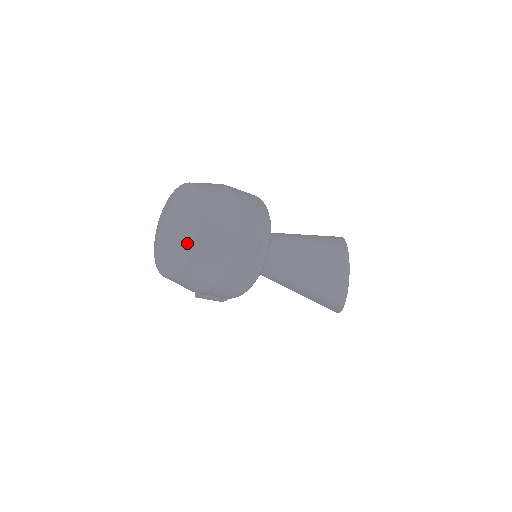
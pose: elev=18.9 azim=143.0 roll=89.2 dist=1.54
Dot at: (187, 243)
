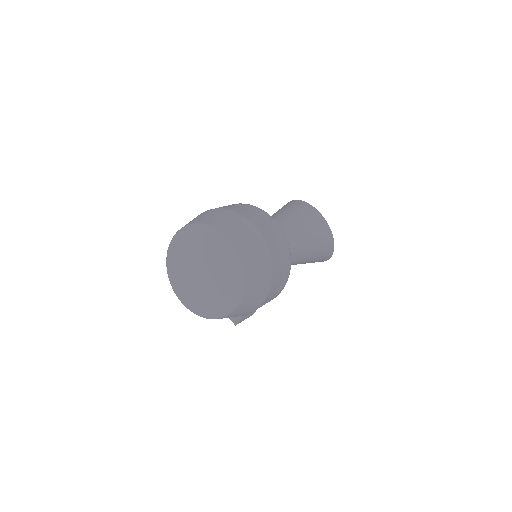
Dot at: (234, 270)
